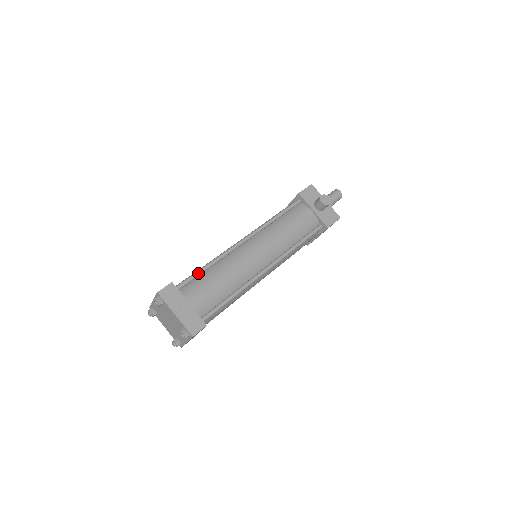
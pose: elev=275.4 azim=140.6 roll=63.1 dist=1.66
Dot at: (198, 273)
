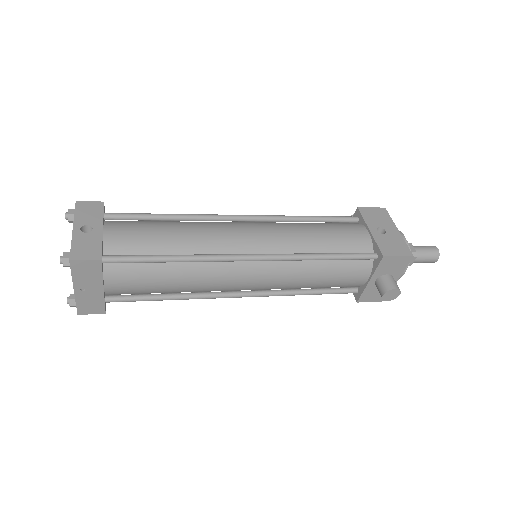
Dot at: (151, 262)
